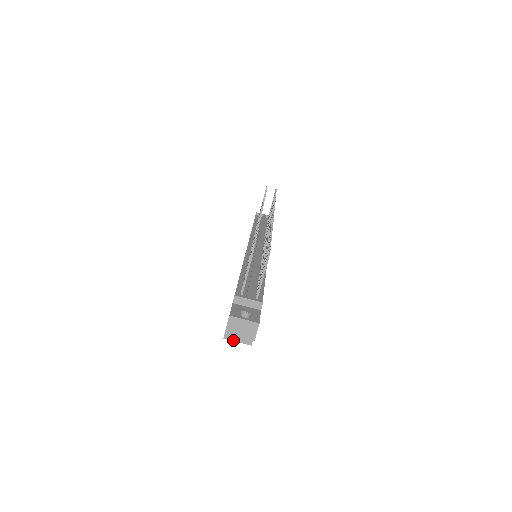
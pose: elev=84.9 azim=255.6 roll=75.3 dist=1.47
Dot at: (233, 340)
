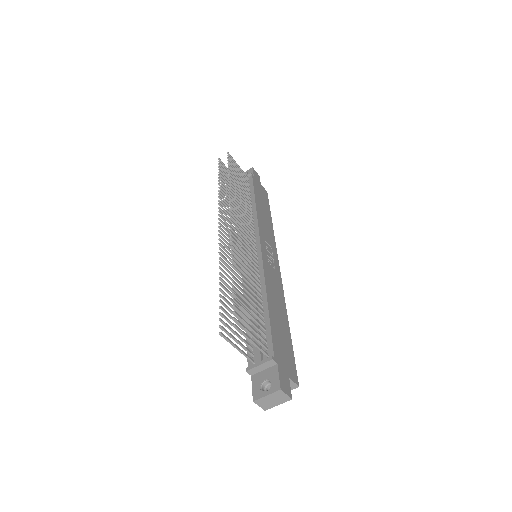
Dot at: occluded
